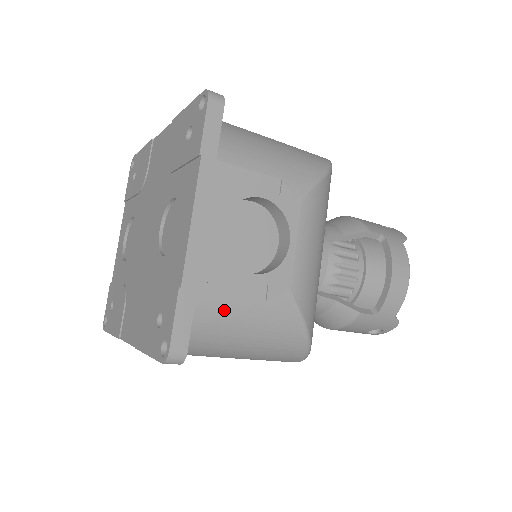
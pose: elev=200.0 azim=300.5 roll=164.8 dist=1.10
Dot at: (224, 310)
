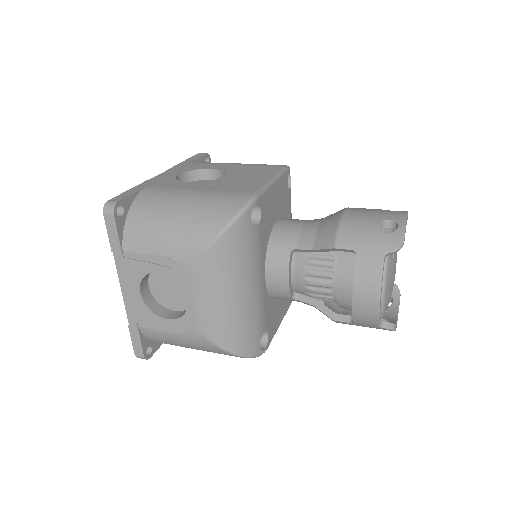
Dot at: (160, 336)
